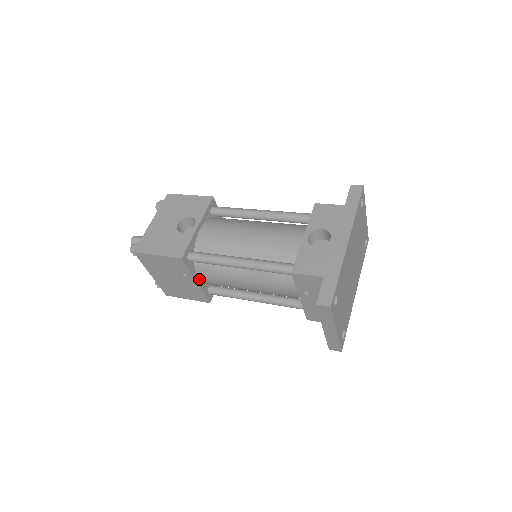
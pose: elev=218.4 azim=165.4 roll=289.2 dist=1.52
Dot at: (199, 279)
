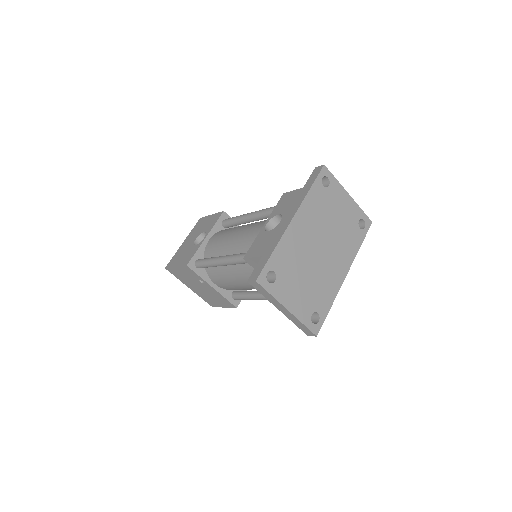
Dot at: (216, 285)
